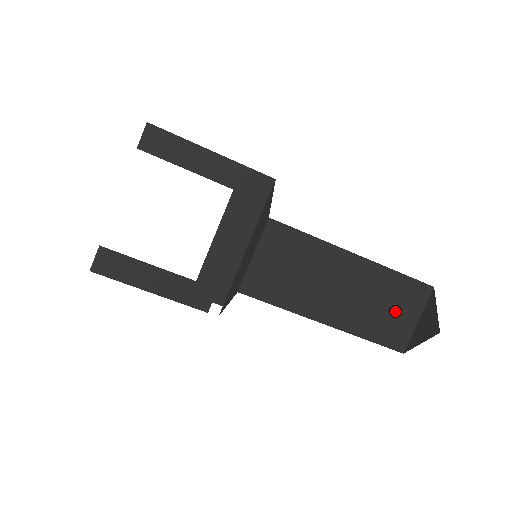
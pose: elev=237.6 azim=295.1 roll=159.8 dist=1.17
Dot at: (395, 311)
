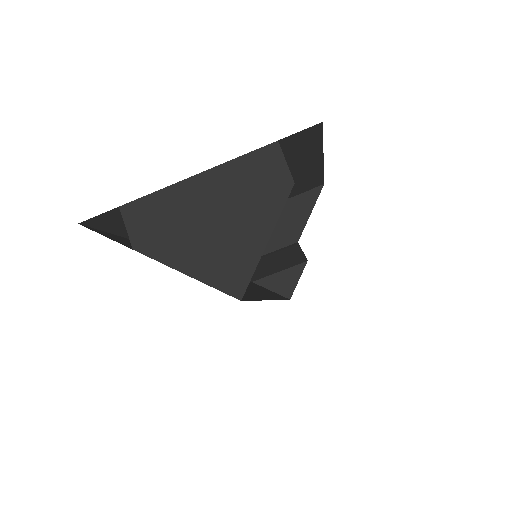
Dot at: occluded
